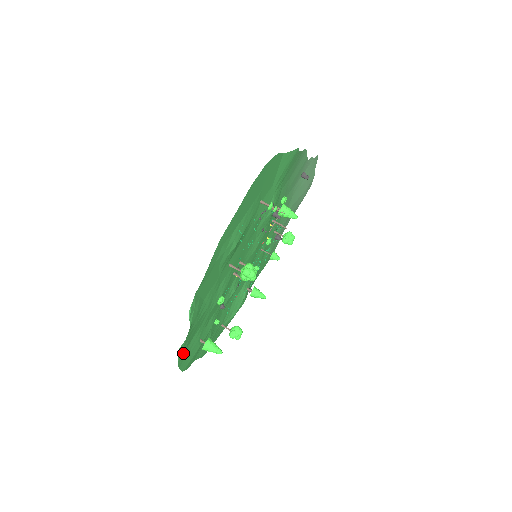
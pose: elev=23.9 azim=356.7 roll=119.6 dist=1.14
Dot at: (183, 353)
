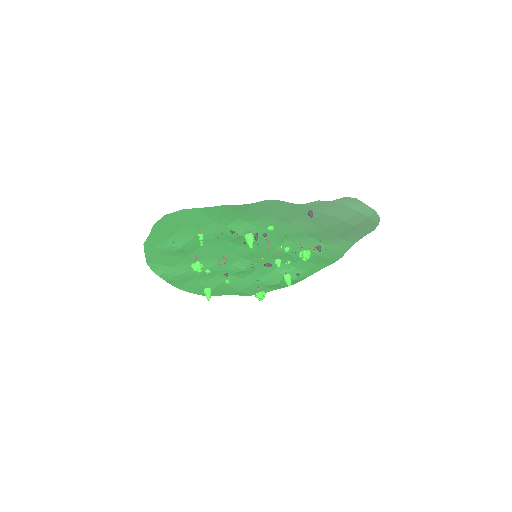
Dot at: (183, 286)
